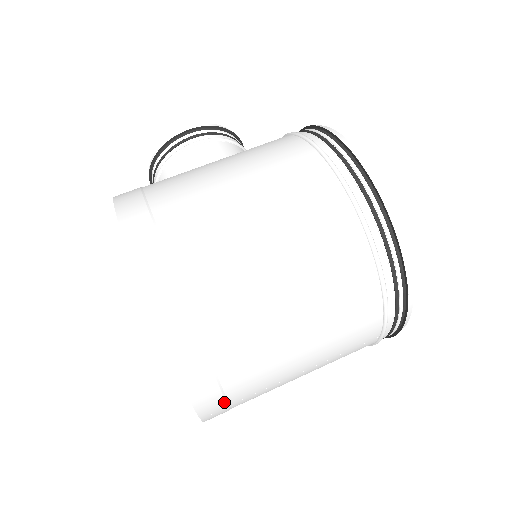
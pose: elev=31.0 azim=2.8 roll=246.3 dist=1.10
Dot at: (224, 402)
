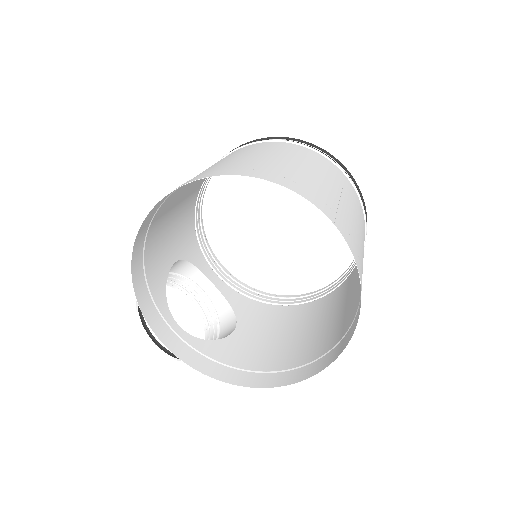
Dot at: (325, 204)
